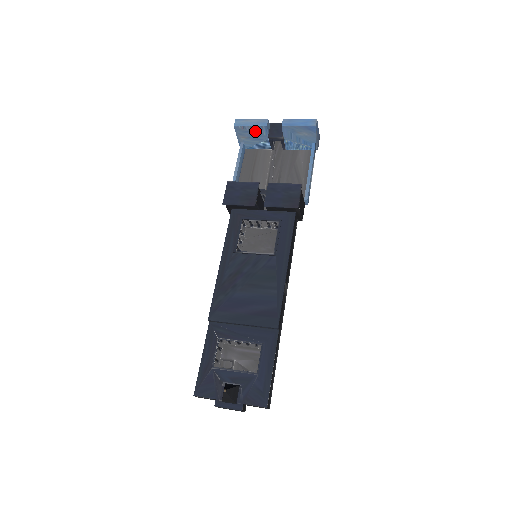
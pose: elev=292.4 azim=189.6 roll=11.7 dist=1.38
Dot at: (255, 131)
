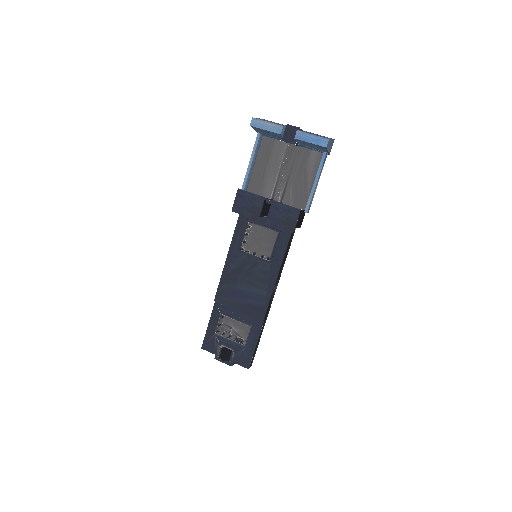
Dot at: (270, 132)
